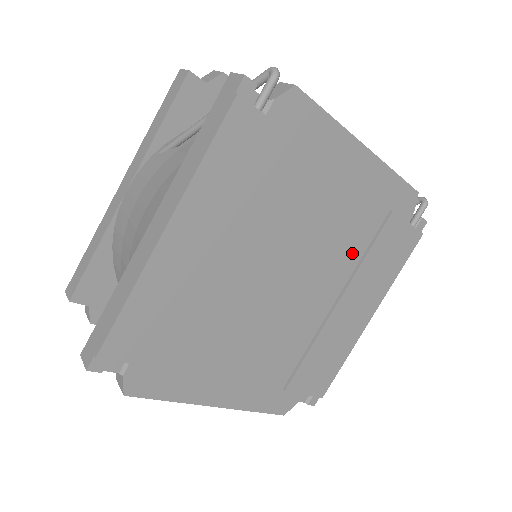
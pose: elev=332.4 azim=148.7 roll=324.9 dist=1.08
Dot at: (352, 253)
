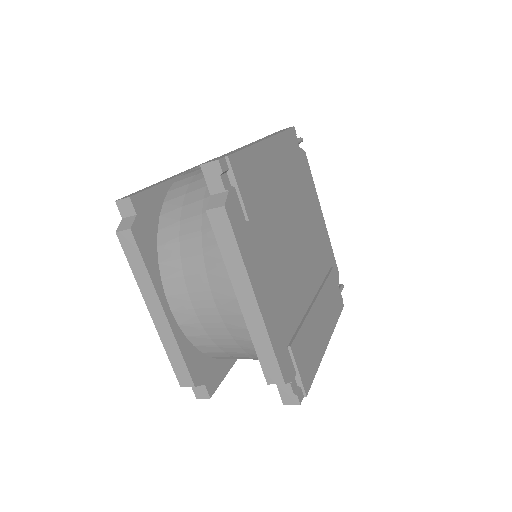
Dot at: (319, 273)
